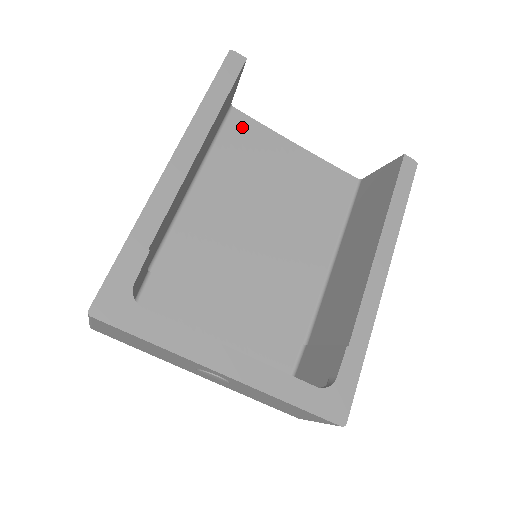
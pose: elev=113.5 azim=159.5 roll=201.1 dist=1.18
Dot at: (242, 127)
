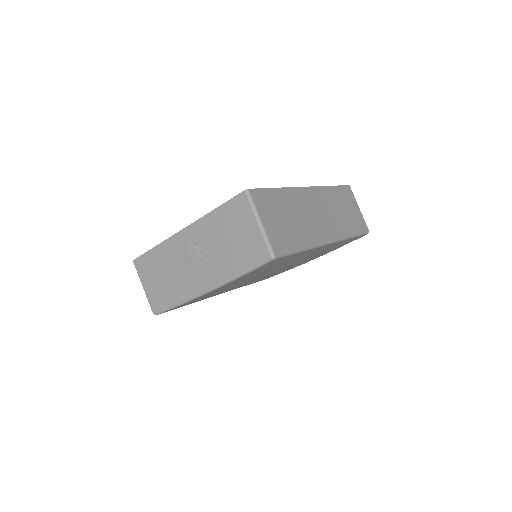
Dot at: occluded
